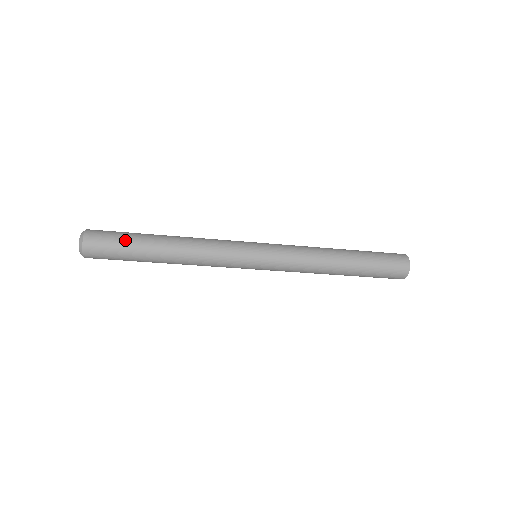
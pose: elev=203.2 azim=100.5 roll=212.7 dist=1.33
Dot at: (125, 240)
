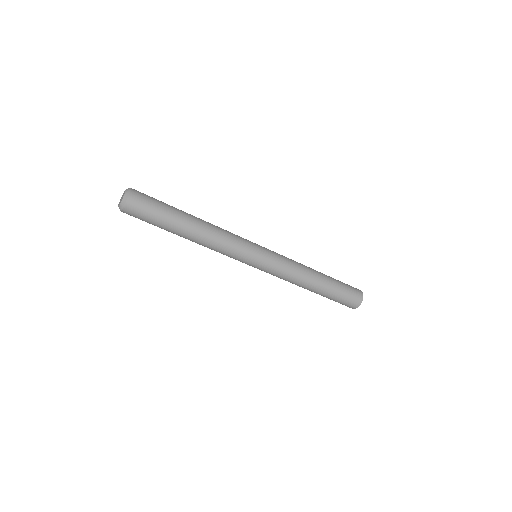
Dot at: (163, 203)
